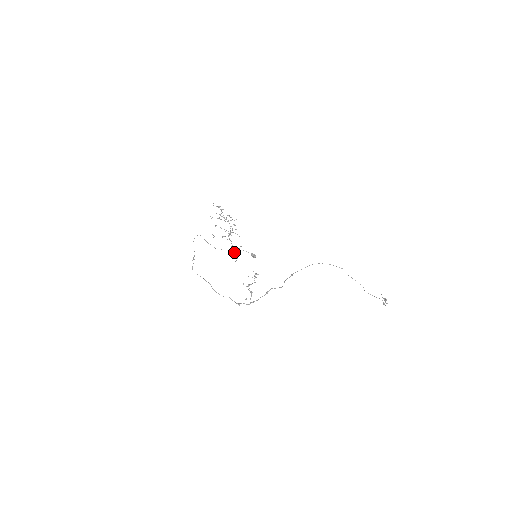
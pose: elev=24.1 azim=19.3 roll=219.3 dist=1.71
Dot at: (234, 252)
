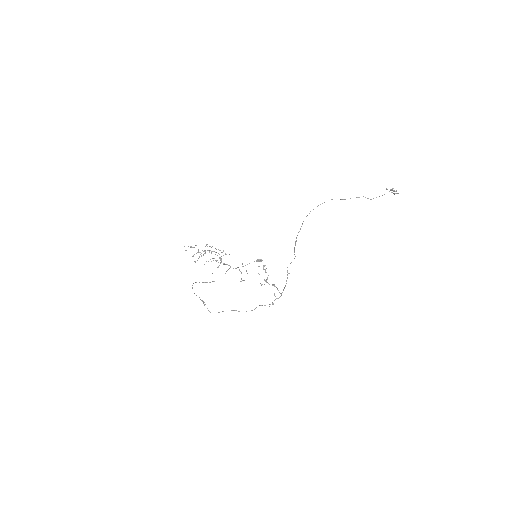
Dot at: occluded
